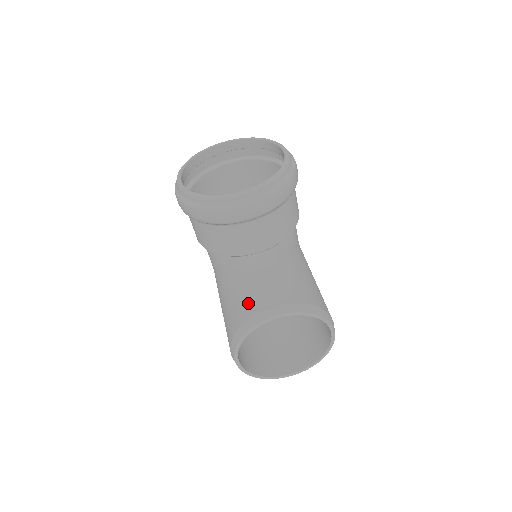
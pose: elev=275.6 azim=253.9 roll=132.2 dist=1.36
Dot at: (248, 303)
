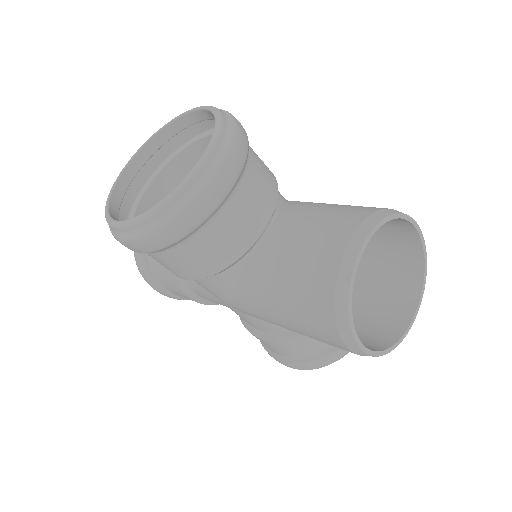
Dot at: (315, 270)
